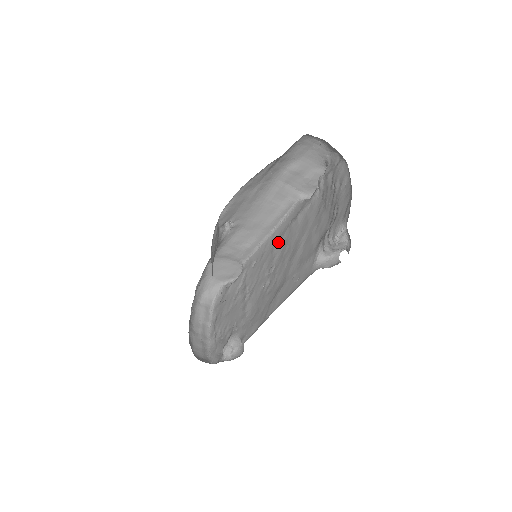
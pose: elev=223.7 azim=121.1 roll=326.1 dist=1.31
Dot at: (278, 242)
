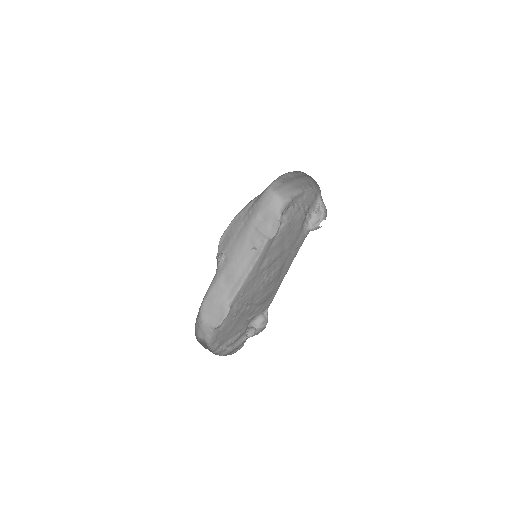
Dot at: (261, 265)
